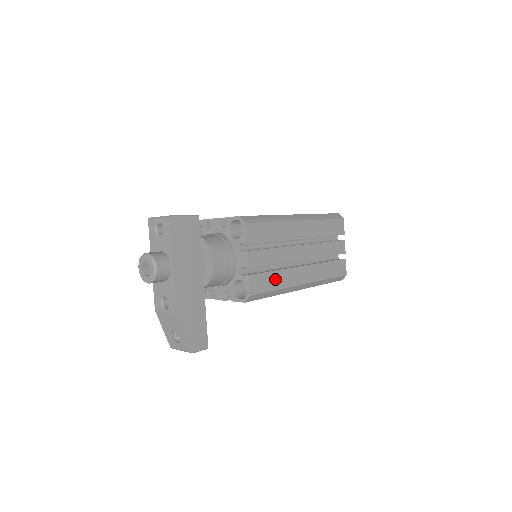
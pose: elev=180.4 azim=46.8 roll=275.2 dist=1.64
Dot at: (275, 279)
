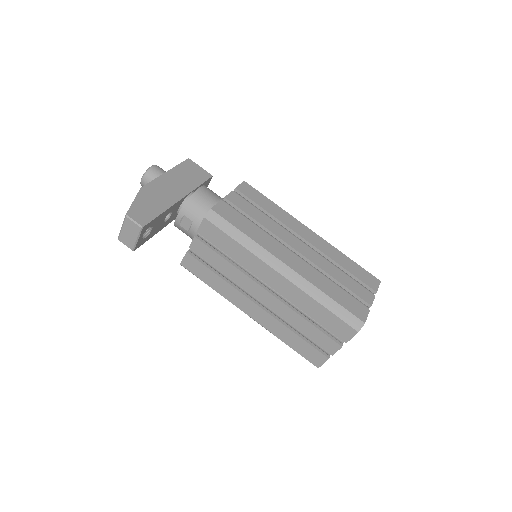
Dot at: (250, 228)
